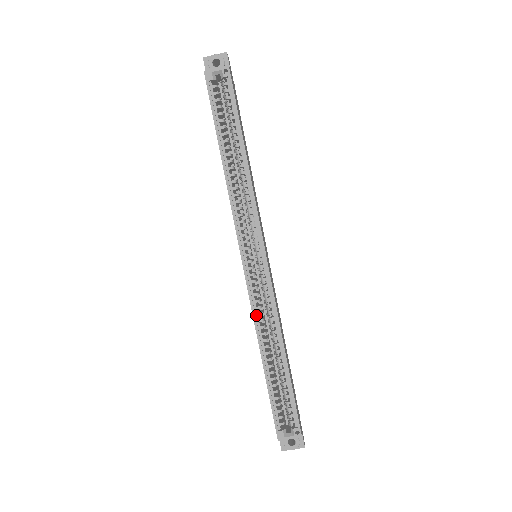
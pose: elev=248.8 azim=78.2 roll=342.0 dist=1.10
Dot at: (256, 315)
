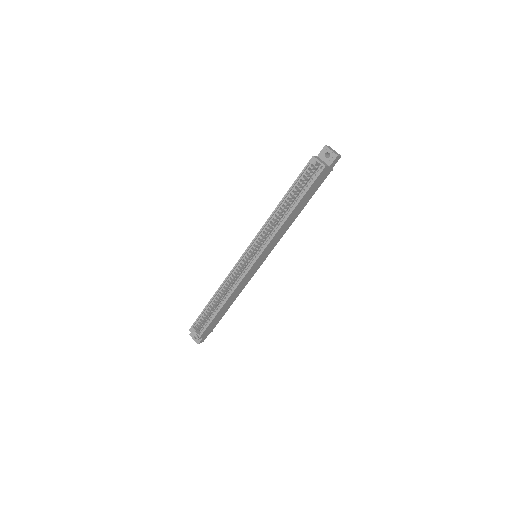
Dot at: (228, 279)
